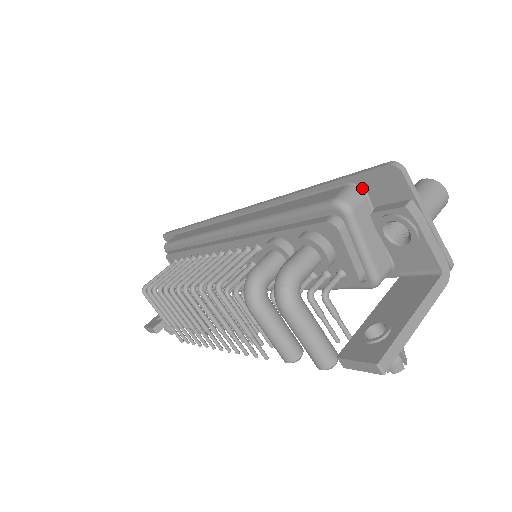
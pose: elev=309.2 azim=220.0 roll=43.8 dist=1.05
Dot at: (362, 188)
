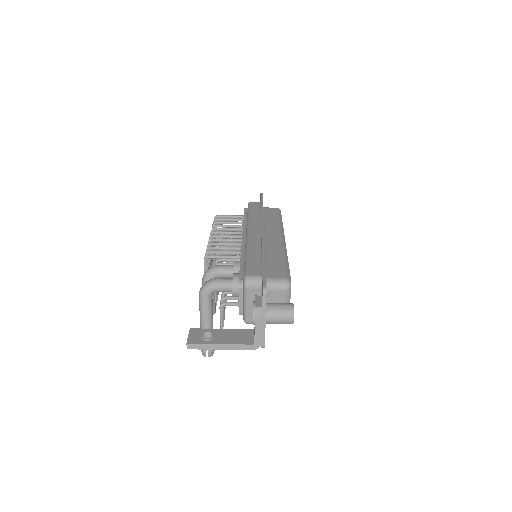
Dot at: occluded
